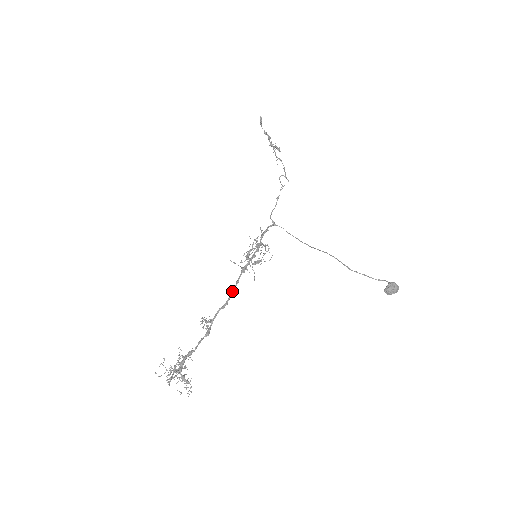
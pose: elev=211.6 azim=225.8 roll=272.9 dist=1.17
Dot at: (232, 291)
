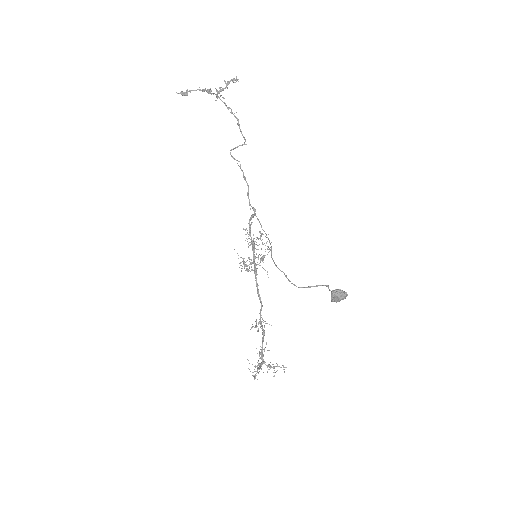
Dot at: (259, 294)
